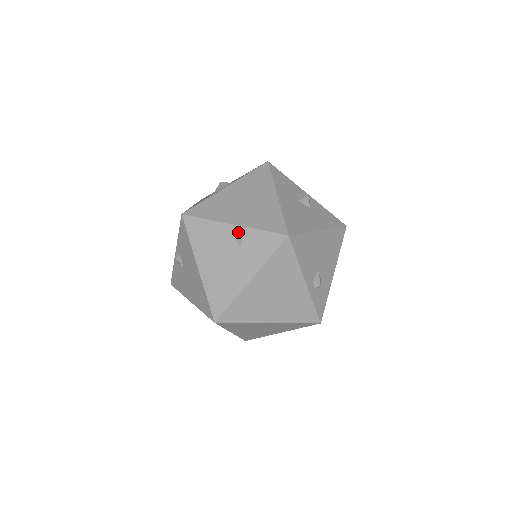
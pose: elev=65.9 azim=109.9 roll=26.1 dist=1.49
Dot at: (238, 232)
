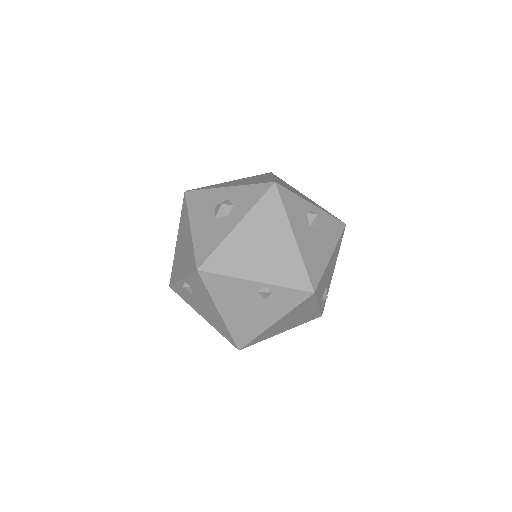
Dot at: (262, 288)
